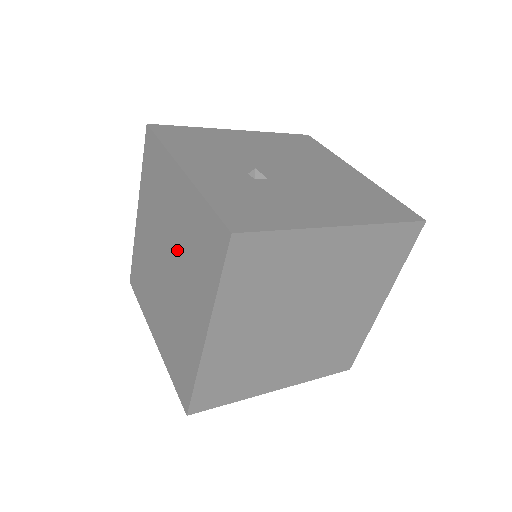
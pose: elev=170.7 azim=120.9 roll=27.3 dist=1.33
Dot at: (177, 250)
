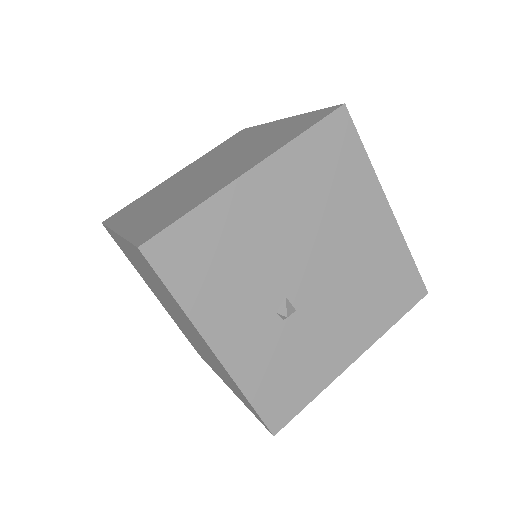
Dot at: occluded
